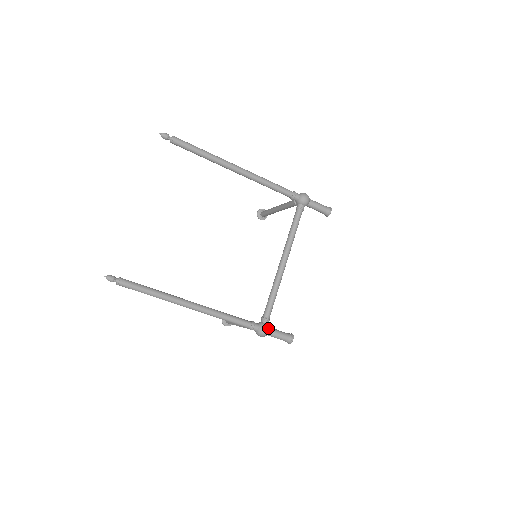
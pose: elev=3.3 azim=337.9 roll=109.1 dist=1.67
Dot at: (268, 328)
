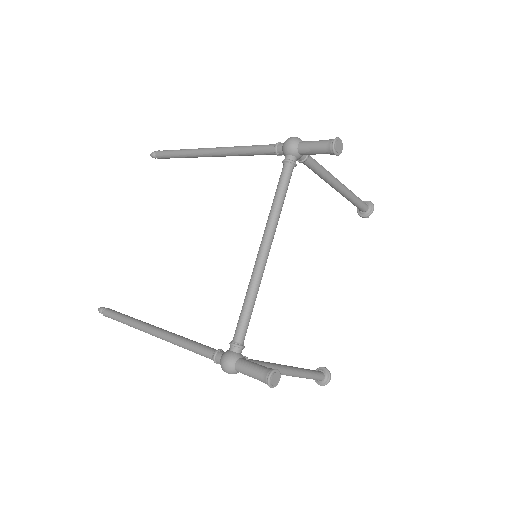
Dot at: (230, 358)
